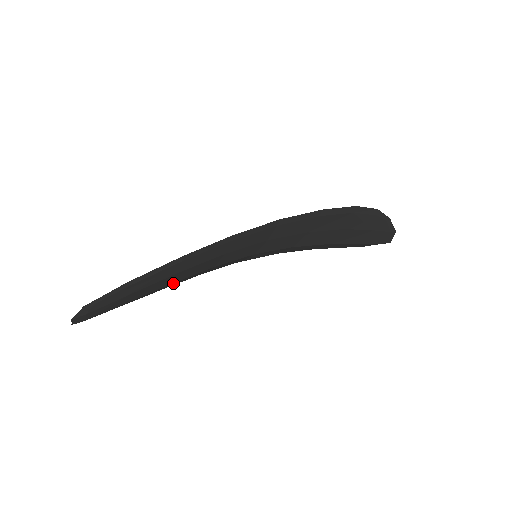
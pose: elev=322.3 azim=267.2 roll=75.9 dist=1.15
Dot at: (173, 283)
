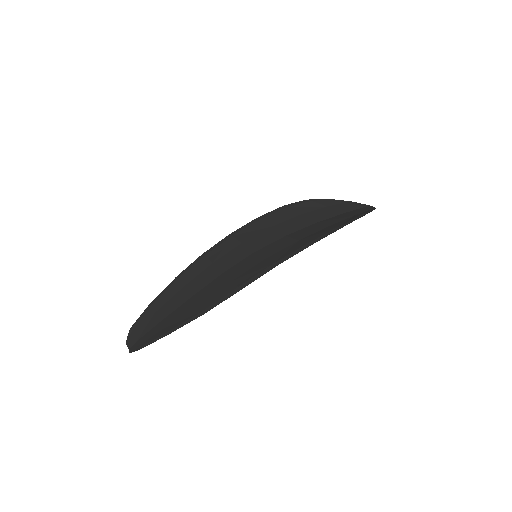
Dot at: (193, 295)
